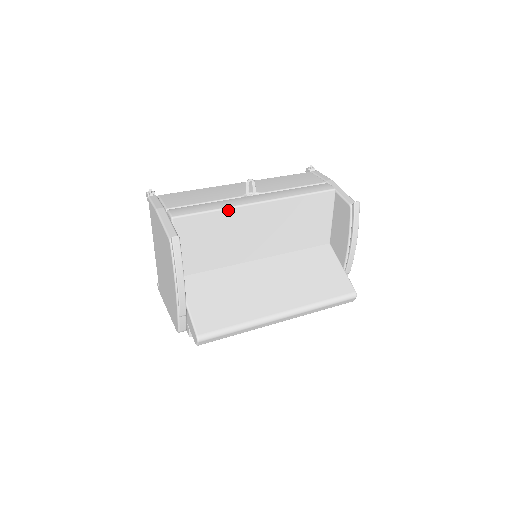
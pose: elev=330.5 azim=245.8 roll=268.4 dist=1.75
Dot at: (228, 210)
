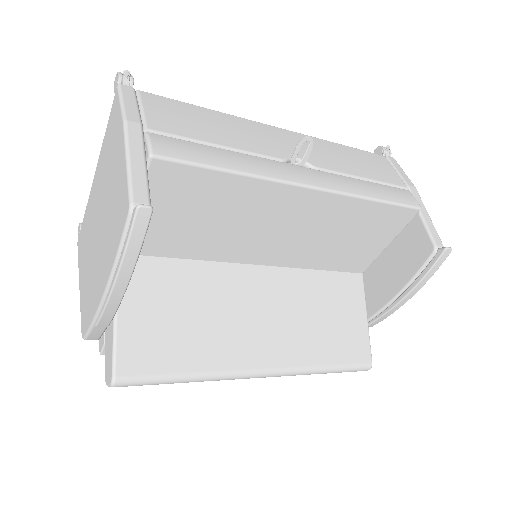
Dot at: (256, 180)
